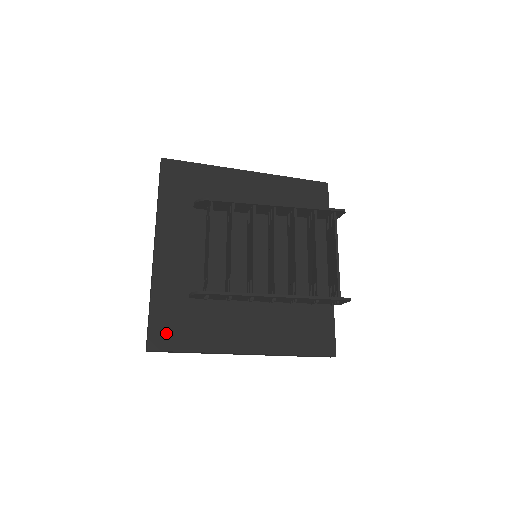
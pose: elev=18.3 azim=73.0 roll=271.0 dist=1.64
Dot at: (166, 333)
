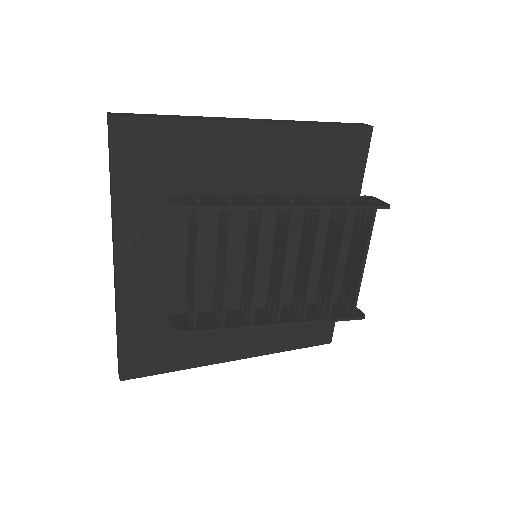
Dot at: (142, 360)
